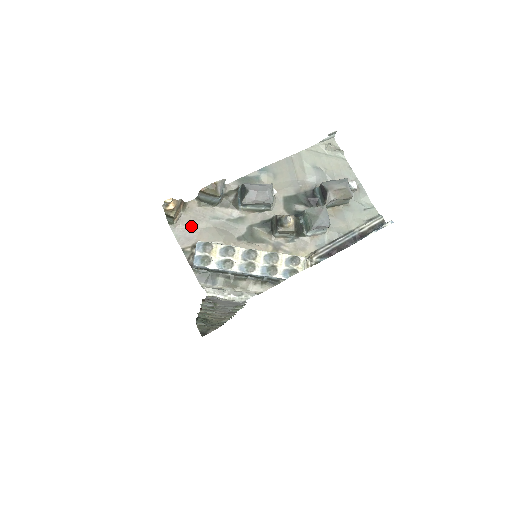
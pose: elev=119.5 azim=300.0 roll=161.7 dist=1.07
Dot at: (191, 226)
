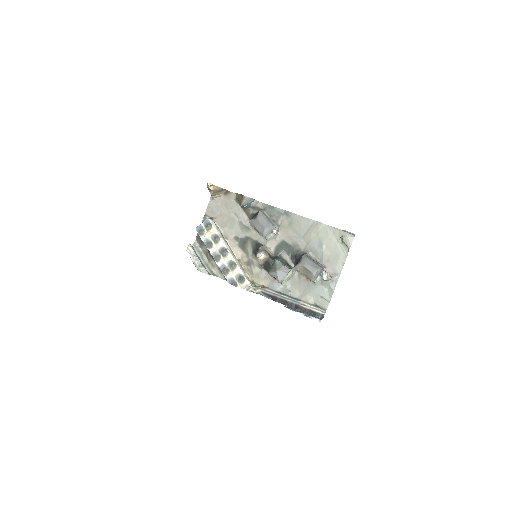
Dot at: (221, 207)
